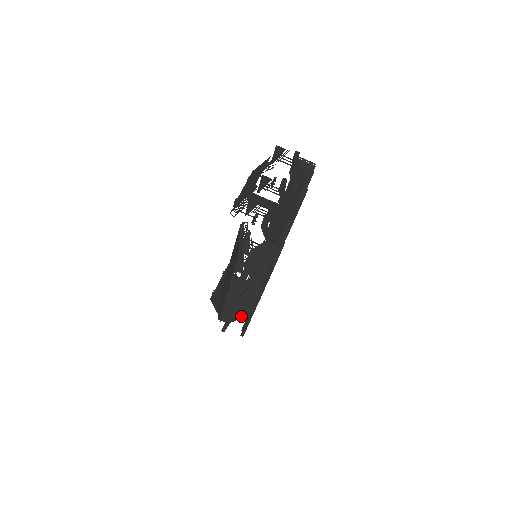
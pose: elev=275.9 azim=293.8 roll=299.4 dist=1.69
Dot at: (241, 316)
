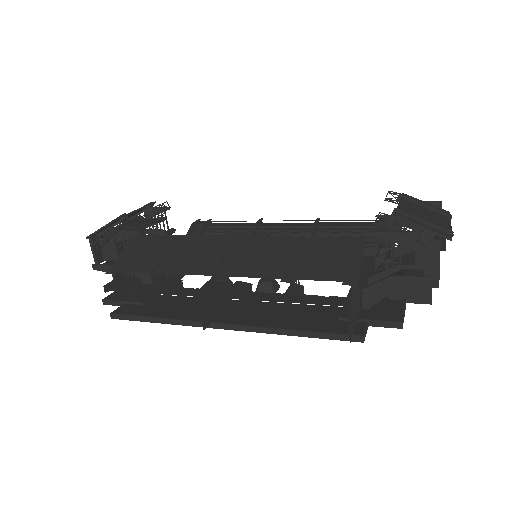
Dot at: occluded
